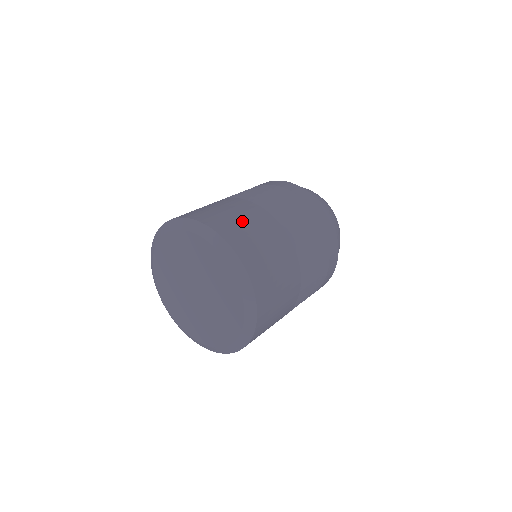
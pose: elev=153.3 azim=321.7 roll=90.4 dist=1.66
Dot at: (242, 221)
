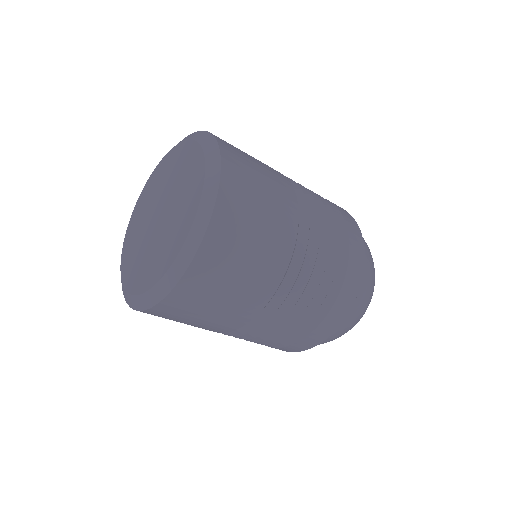
Dot at: occluded
